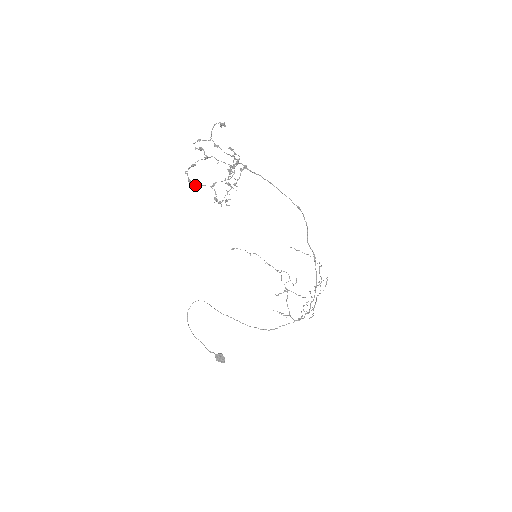
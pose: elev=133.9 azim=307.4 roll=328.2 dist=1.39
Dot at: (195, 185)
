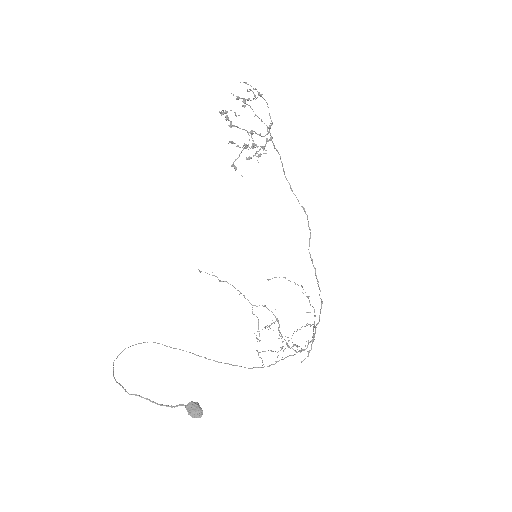
Dot at: (231, 125)
